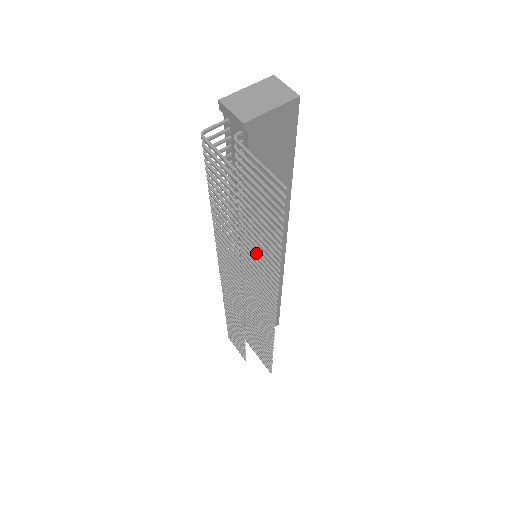
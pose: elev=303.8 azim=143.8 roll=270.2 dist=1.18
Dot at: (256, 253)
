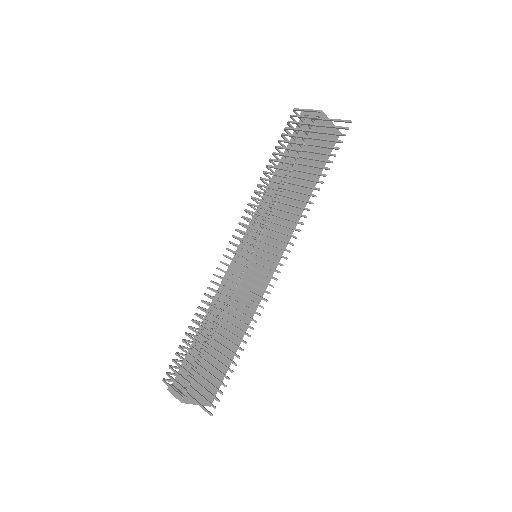
Dot at: (288, 204)
